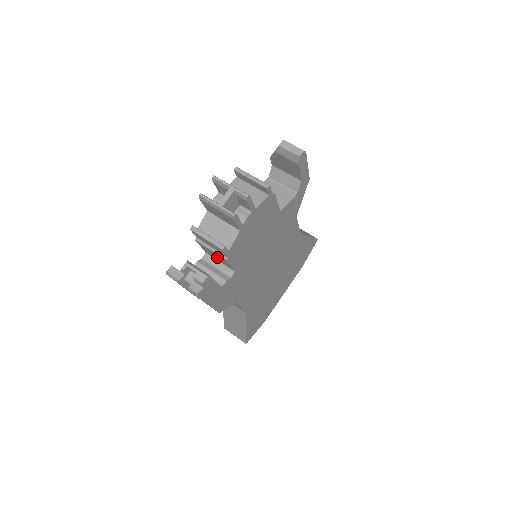
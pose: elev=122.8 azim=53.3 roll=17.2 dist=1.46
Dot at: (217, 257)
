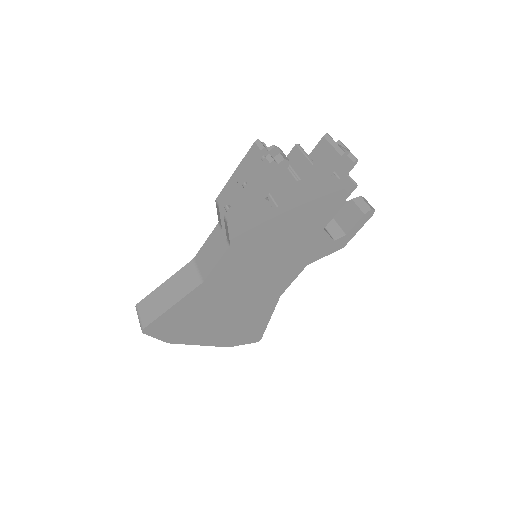
Dot at: (281, 184)
